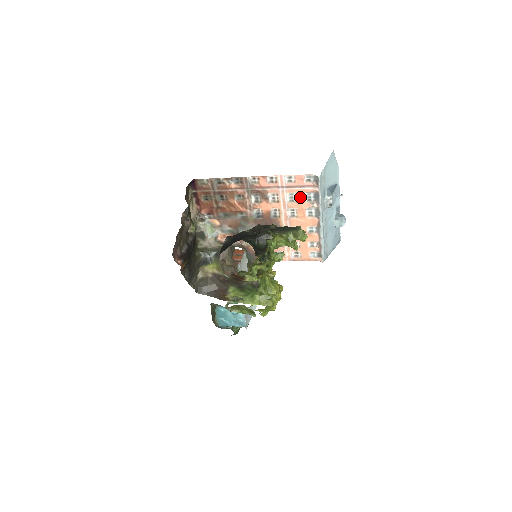
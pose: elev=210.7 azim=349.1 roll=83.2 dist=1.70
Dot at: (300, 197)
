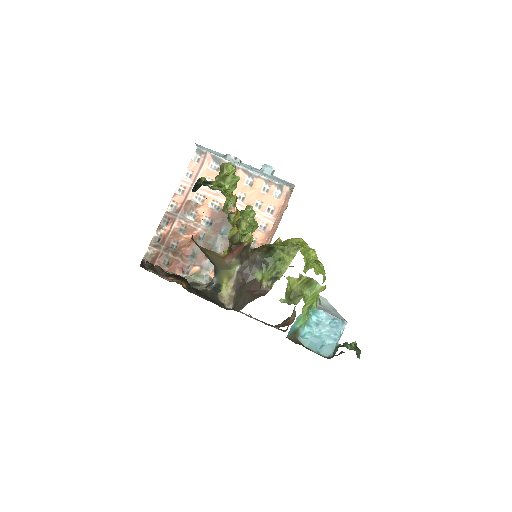
Dot at: (210, 175)
